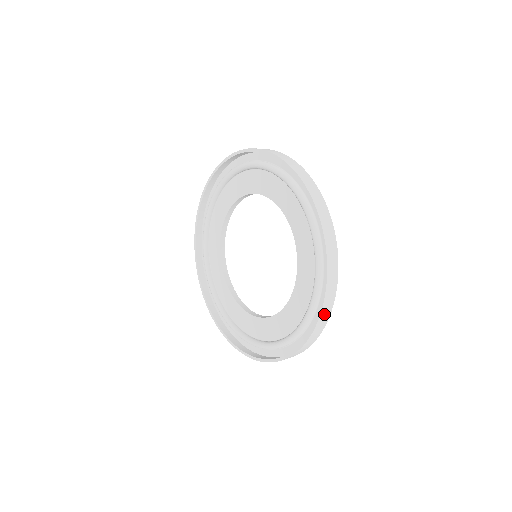
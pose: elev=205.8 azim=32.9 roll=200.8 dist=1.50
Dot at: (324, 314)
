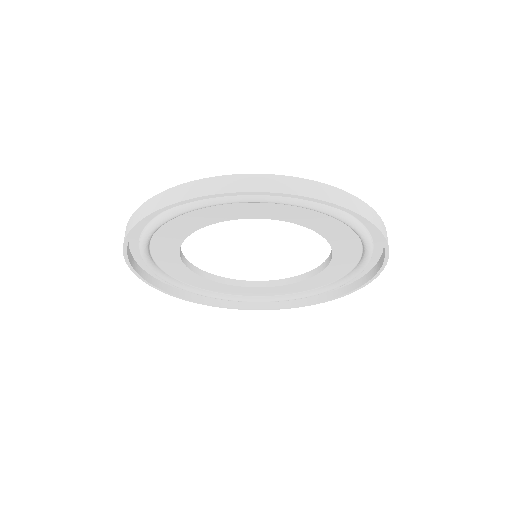
Dot at: (327, 297)
